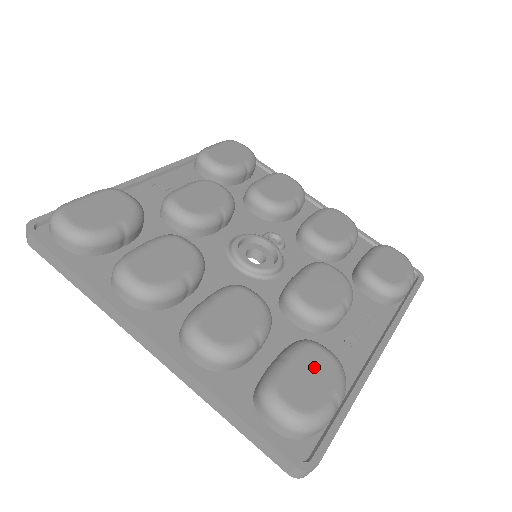
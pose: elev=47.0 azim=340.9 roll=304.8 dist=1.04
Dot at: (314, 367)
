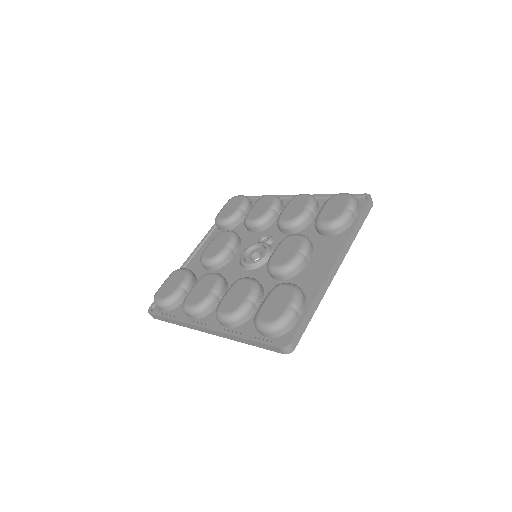
Dot at: (278, 297)
